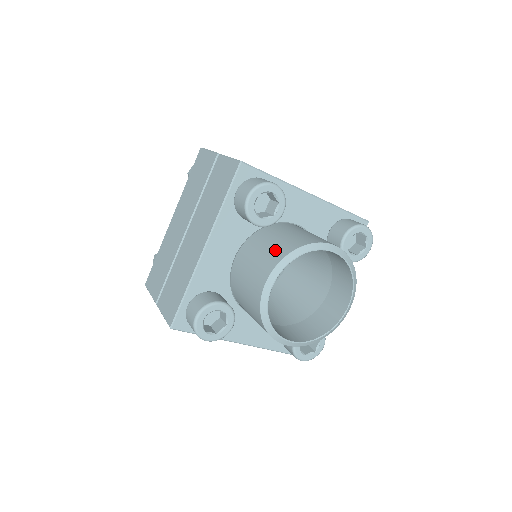
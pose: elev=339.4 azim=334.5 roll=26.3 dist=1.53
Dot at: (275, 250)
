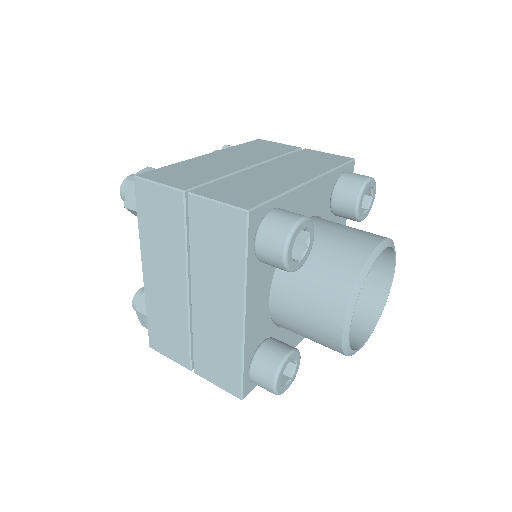
Dot at: (330, 286)
